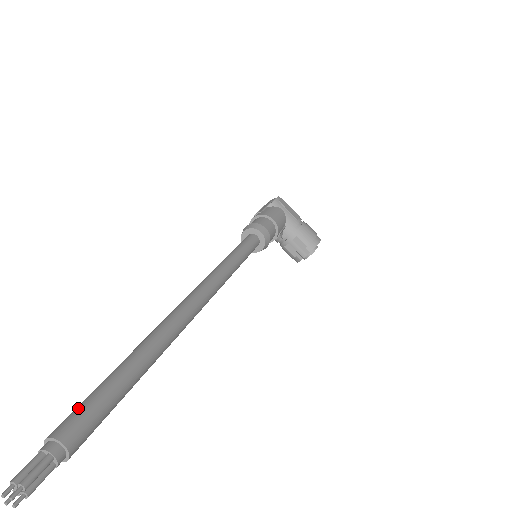
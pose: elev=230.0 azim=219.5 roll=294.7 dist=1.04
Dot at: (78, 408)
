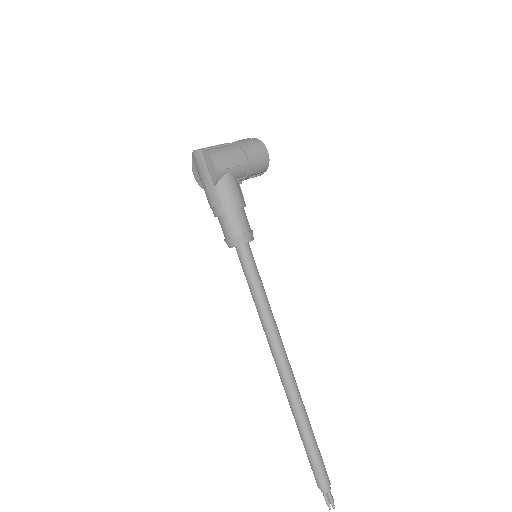
Dot at: (317, 474)
